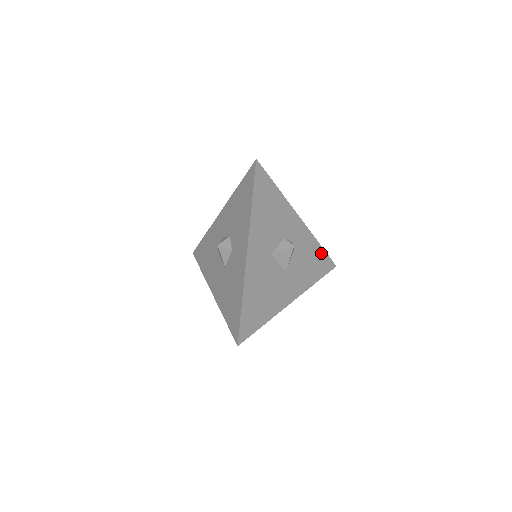
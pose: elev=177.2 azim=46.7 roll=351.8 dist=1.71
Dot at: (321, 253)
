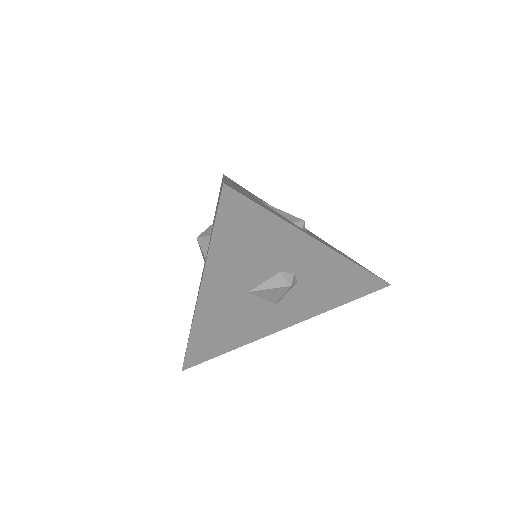
Dot at: (361, 275)
